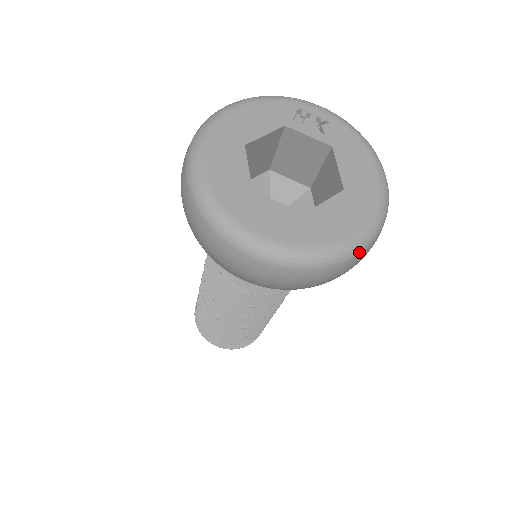
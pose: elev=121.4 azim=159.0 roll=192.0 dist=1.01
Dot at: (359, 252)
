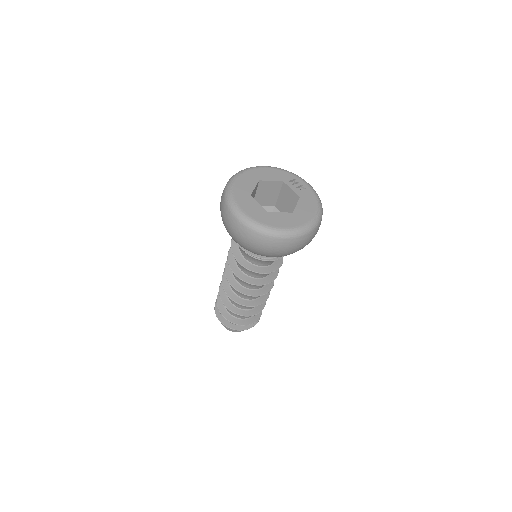
Dot at: (284, 237)
